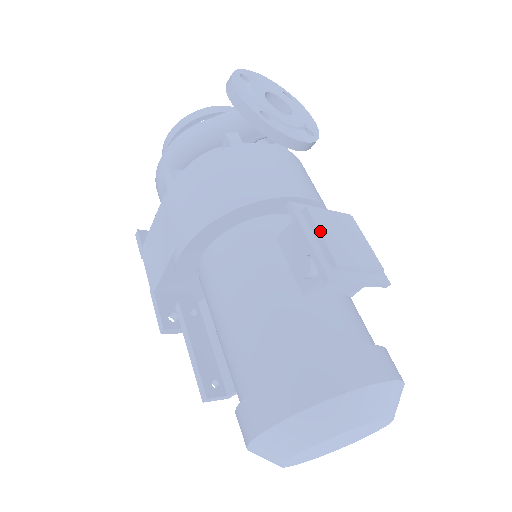
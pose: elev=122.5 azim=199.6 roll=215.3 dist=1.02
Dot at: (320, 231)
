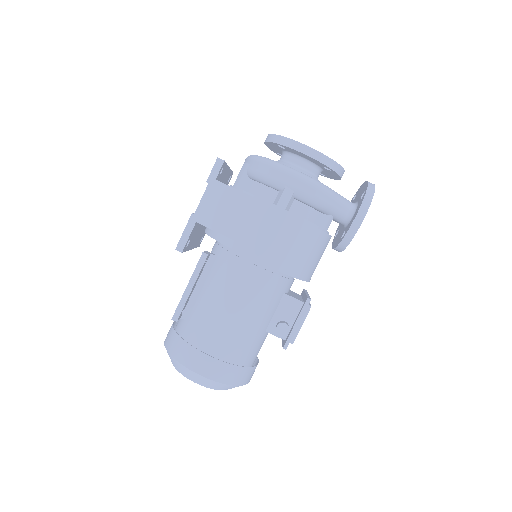
Dot at: occluded
